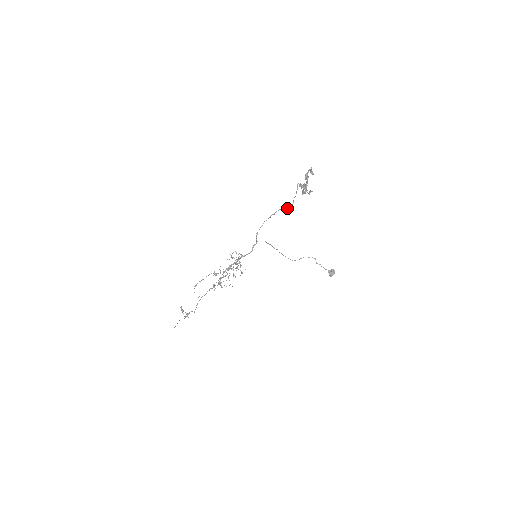
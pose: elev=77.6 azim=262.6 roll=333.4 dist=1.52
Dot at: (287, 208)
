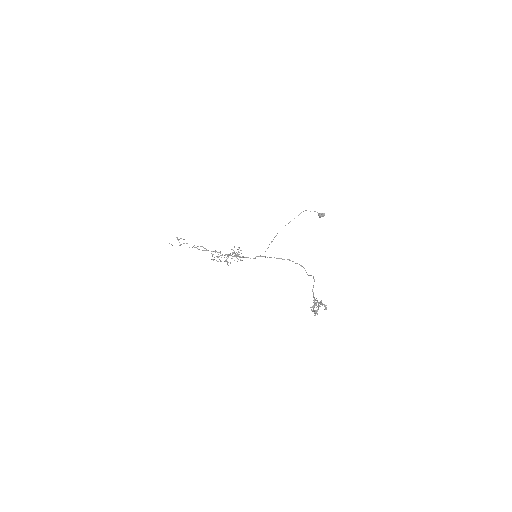
Dot at: (296, 263)
